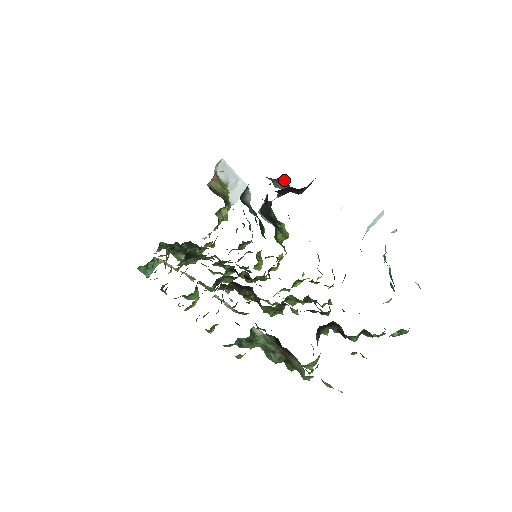
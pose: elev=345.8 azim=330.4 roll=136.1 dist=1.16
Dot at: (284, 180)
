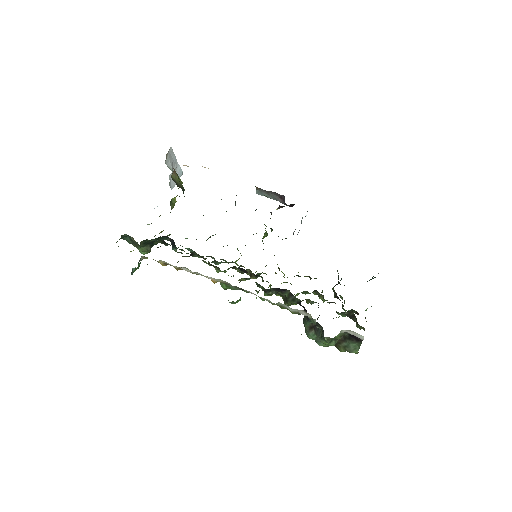
Dot at: (281, 195)
